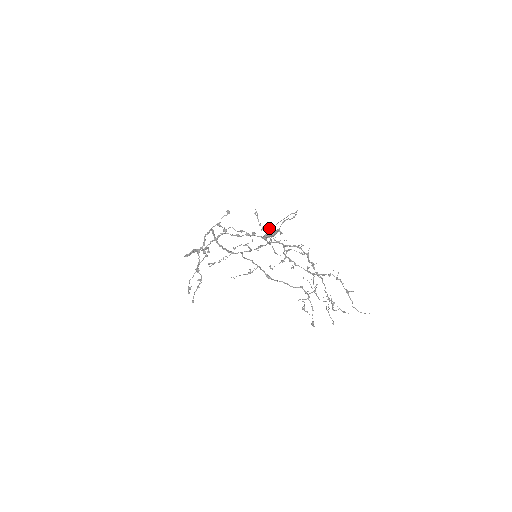
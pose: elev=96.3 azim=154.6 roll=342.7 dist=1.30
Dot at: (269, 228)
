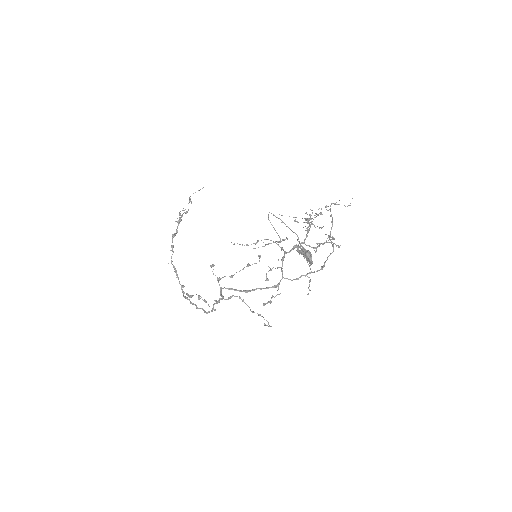
Dot at: (309, 258)
